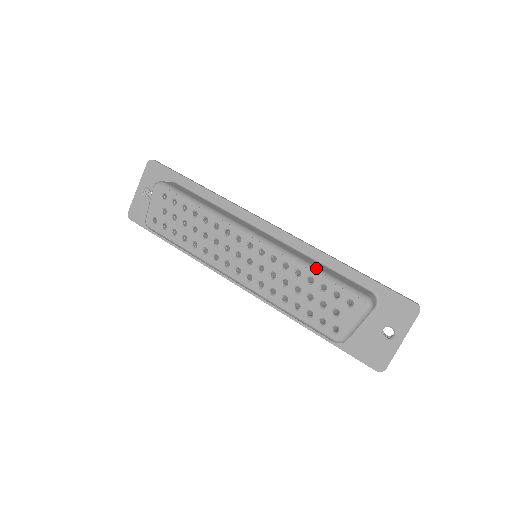
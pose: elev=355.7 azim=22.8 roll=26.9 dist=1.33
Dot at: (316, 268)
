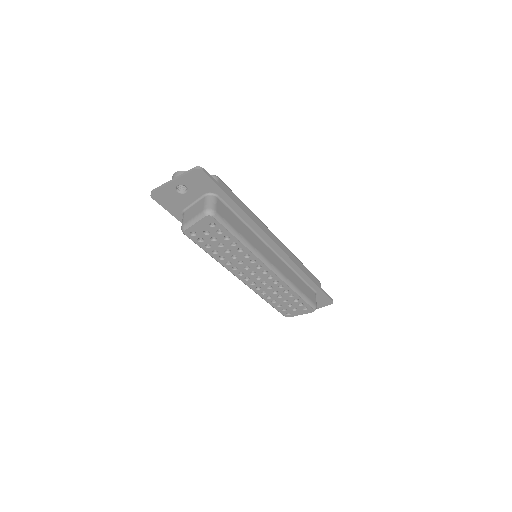
Dot at: (299, 291)
